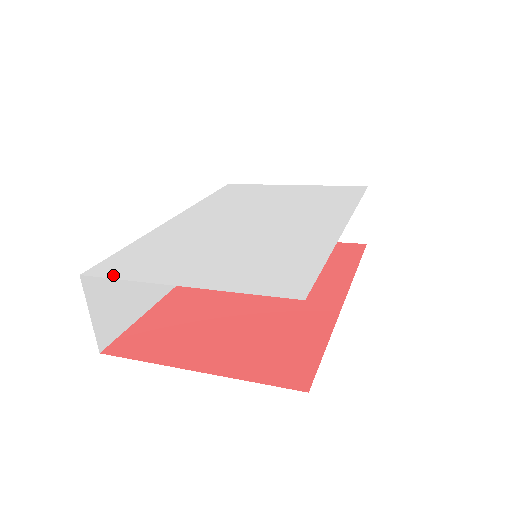
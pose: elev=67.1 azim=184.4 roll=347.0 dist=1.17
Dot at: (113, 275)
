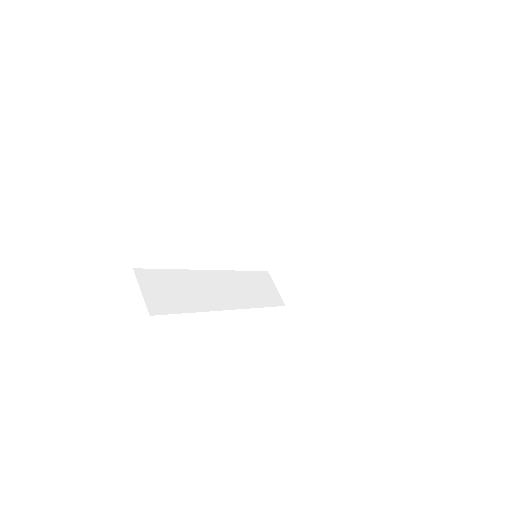
Dot at: occluded
